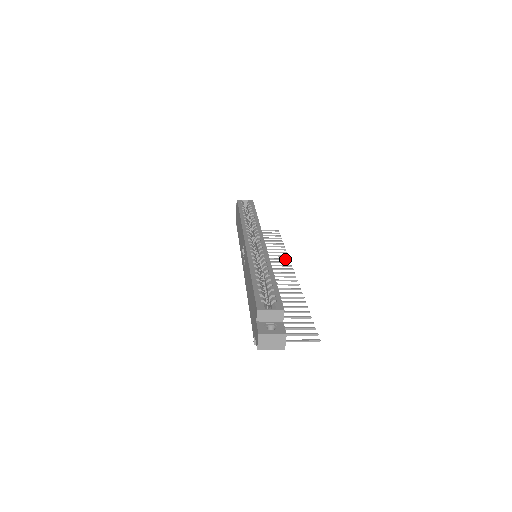
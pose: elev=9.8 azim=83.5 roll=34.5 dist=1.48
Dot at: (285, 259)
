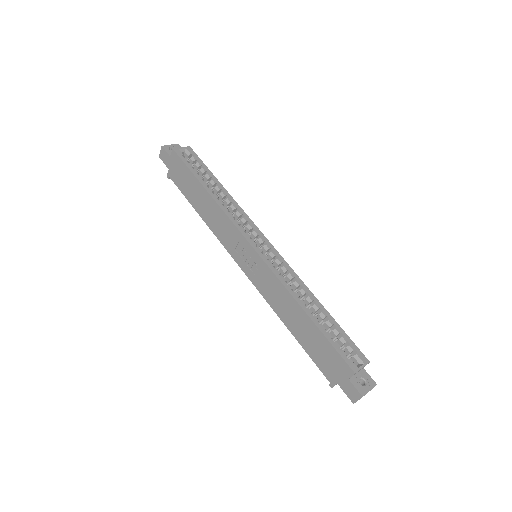
Dot at: occluded
